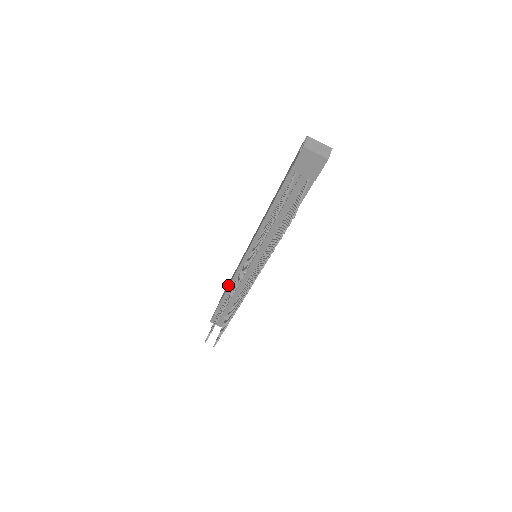
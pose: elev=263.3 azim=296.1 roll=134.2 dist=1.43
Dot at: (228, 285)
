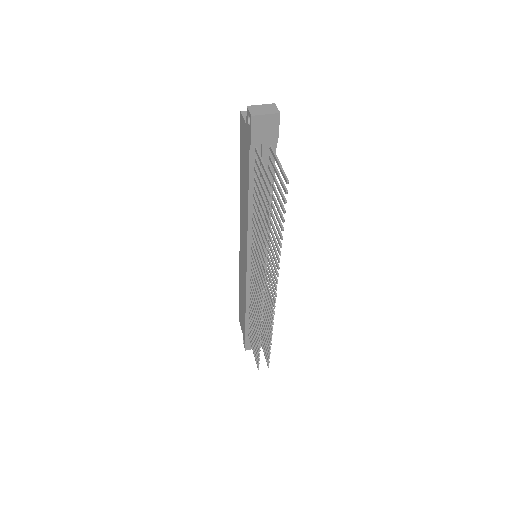
Dot at: (243, 303)
